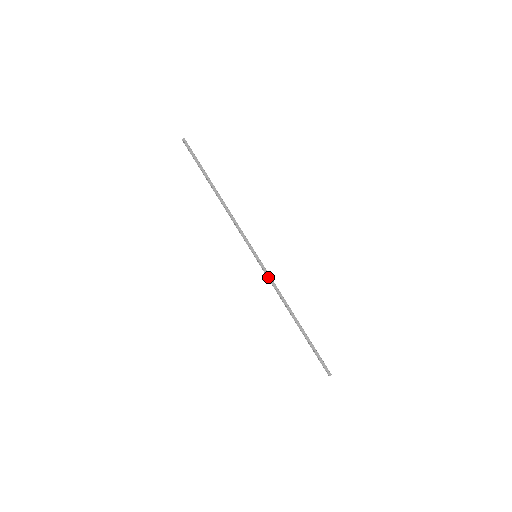
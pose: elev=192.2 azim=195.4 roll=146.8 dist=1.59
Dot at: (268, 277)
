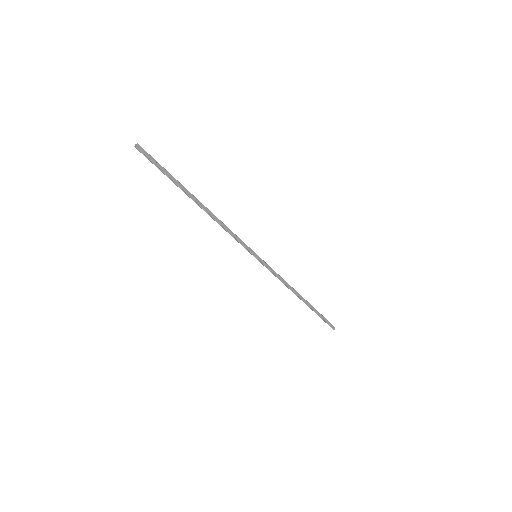
Dot at: (272, 272)
